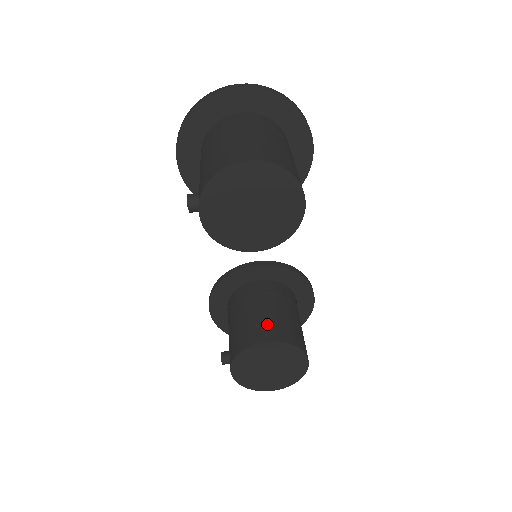
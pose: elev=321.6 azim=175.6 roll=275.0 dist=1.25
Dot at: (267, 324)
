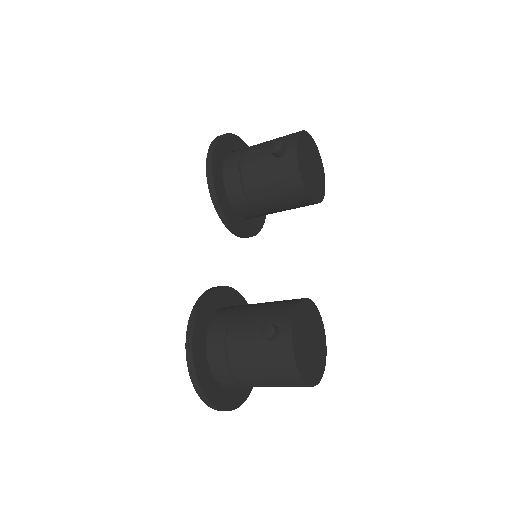
Dot at: occluded
